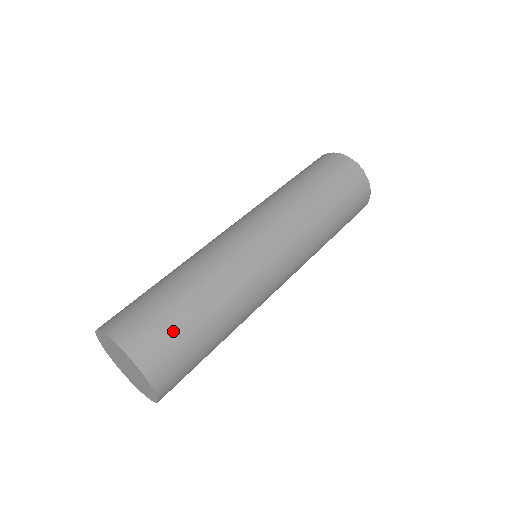
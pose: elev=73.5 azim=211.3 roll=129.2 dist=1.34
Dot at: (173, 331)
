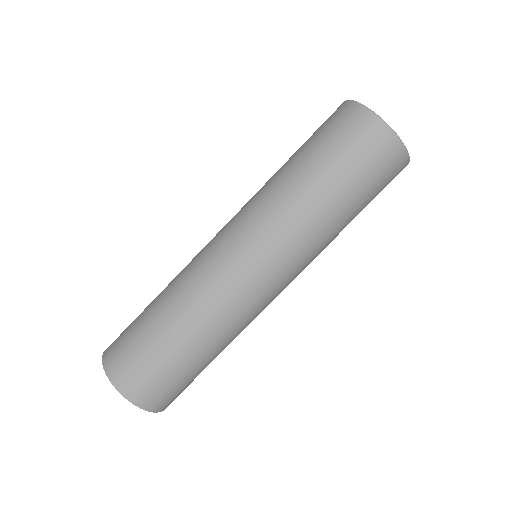
Dot at: (171, 378)
